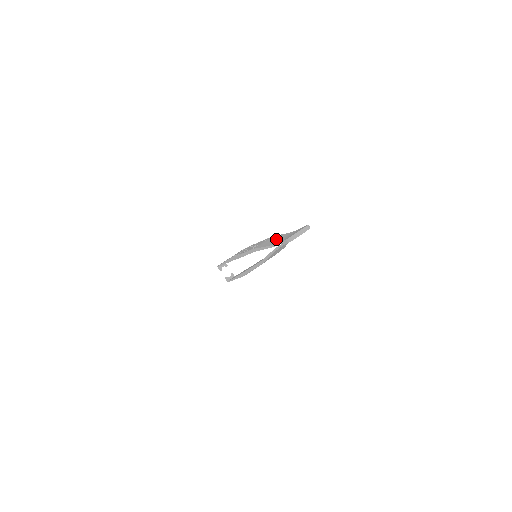
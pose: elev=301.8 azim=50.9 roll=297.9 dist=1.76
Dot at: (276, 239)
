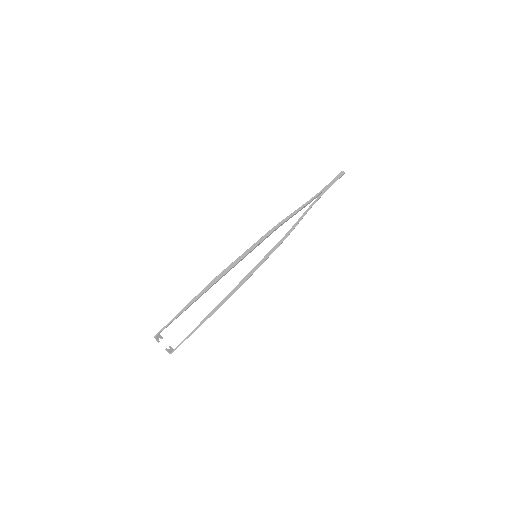
Dot at: occluded
